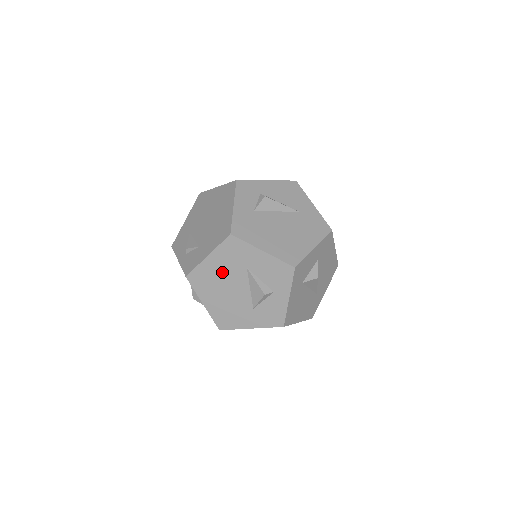
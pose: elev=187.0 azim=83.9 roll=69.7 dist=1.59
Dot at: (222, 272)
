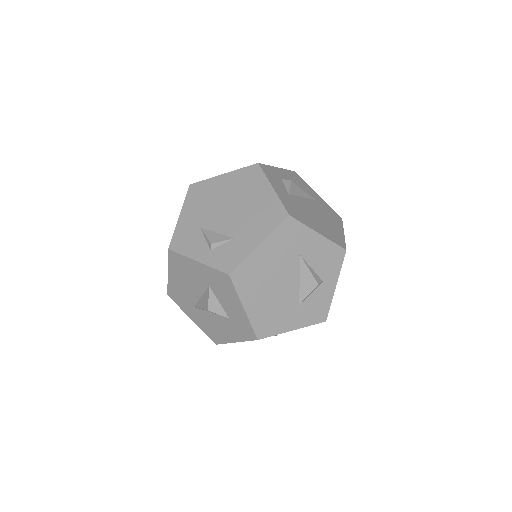
Dot at: (273, 264)
